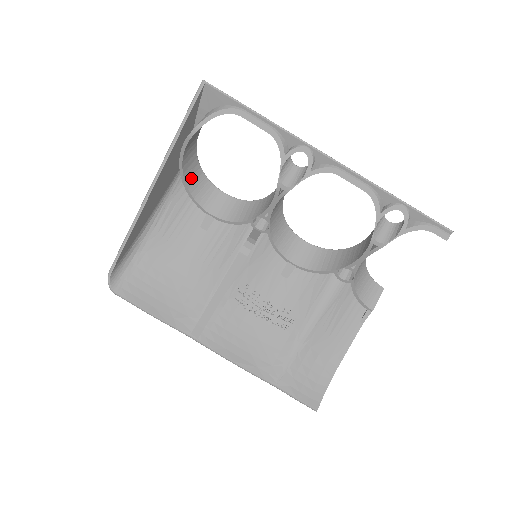
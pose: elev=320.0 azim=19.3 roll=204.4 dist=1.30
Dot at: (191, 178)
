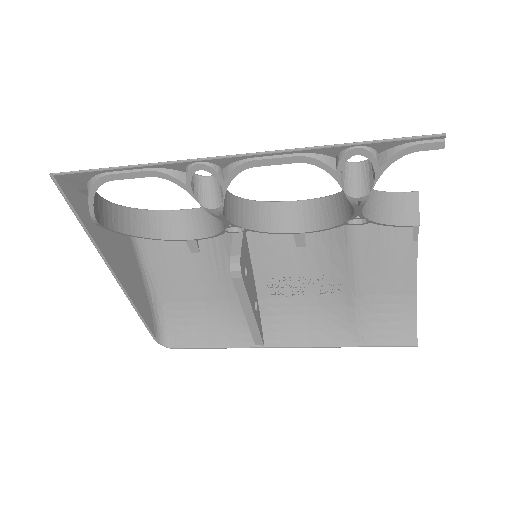
Dot at: (143, 228)
